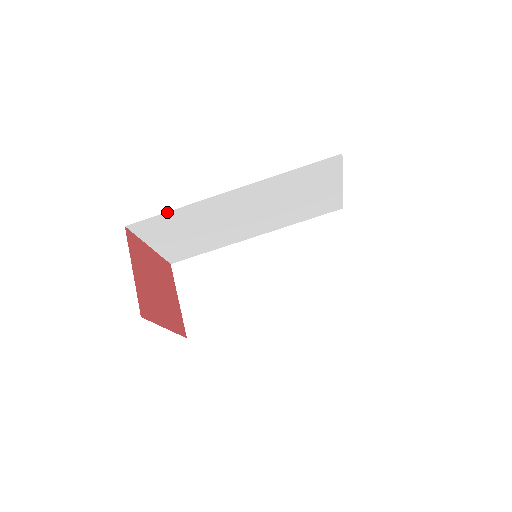
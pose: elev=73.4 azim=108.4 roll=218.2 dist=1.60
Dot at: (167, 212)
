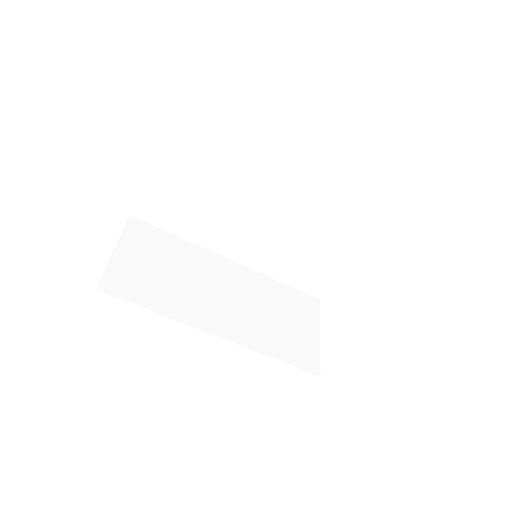
Dot at: (227, 138)
